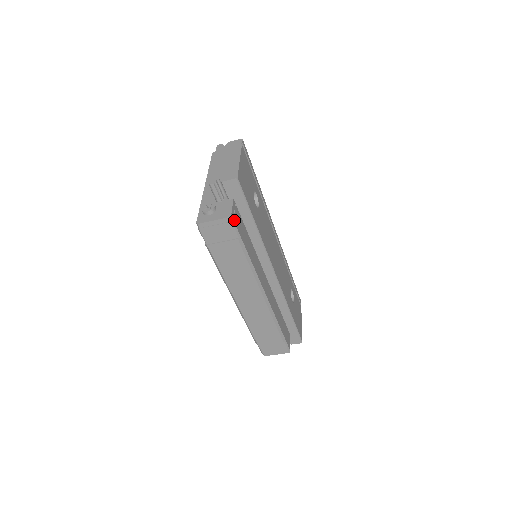
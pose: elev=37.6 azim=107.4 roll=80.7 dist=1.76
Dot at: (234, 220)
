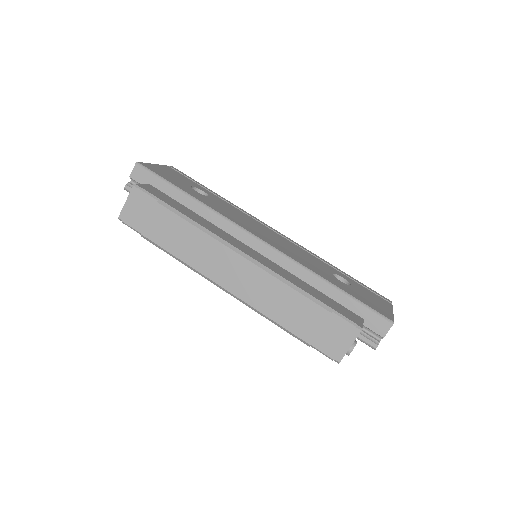
Dot at: (143, 188)
